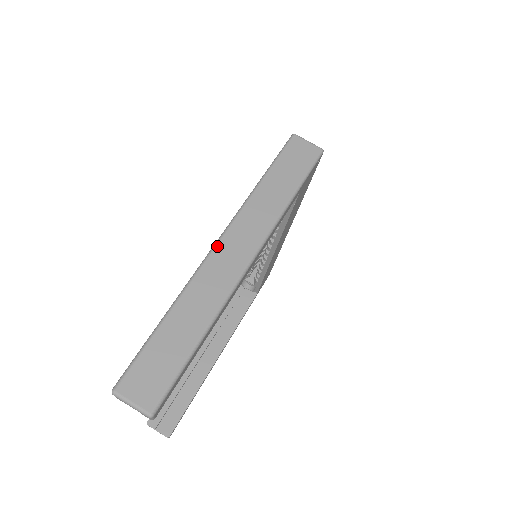
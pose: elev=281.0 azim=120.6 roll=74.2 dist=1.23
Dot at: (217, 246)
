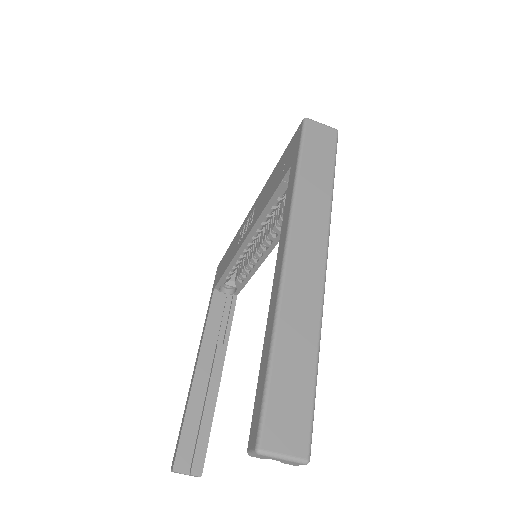
Dot at: (289, 253)
